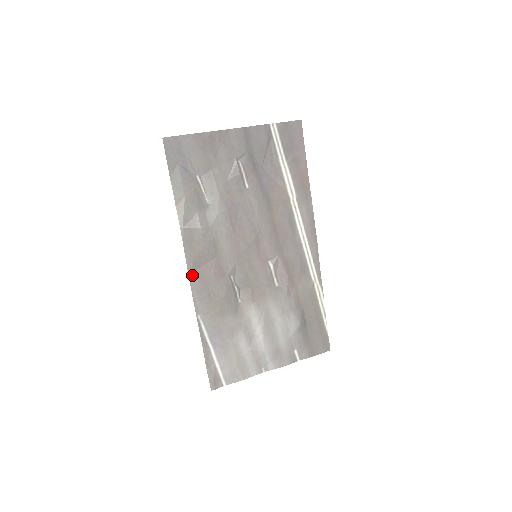
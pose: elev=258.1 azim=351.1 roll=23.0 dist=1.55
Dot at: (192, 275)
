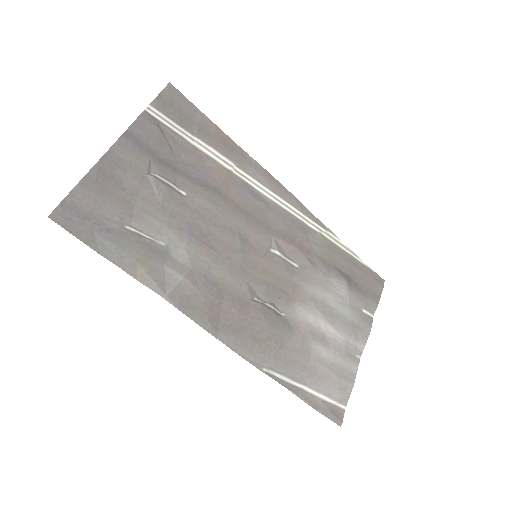
Dot at: (220, 335)
